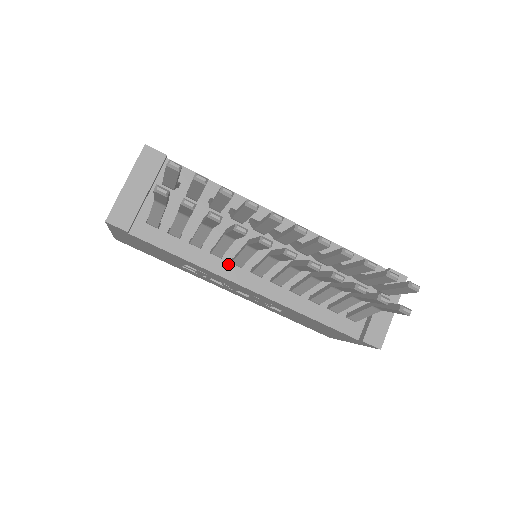
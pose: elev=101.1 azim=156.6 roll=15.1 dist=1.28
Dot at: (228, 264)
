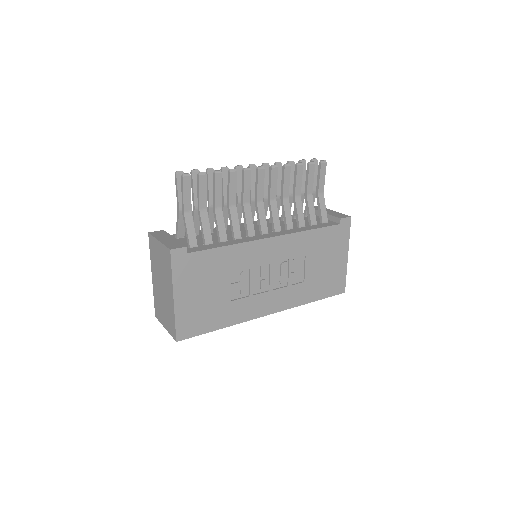
Dot at: (248, 238)
